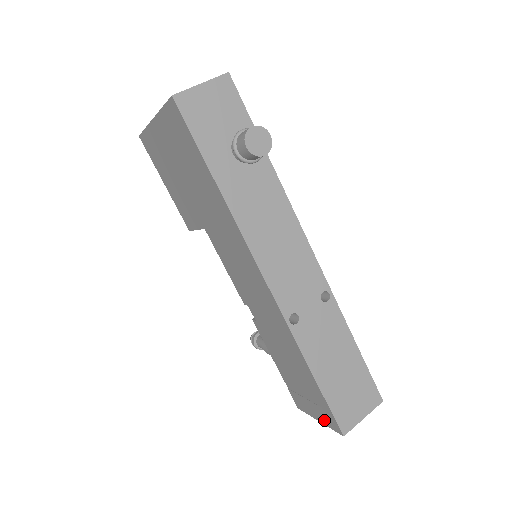
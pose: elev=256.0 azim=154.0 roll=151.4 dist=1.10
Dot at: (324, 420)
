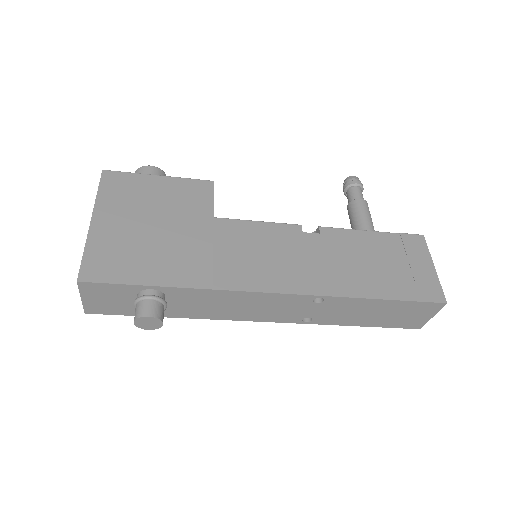
Dot at: occluded
